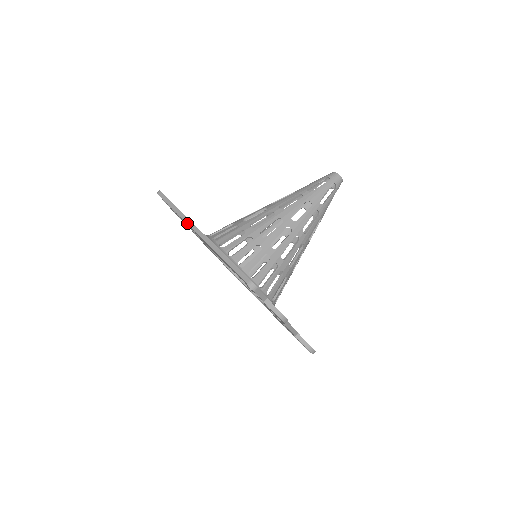
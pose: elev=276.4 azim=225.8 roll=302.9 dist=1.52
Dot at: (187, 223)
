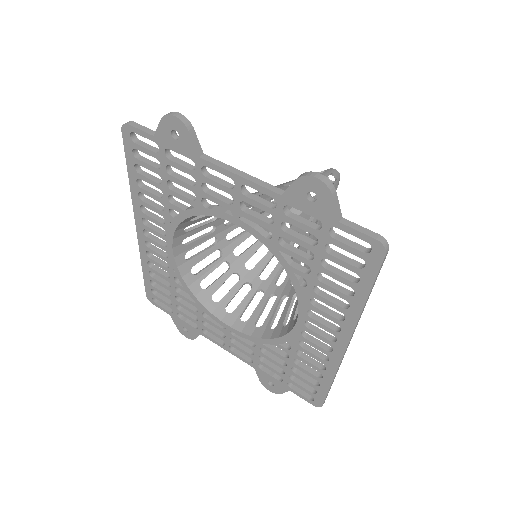
Dot at: (138, 244)
